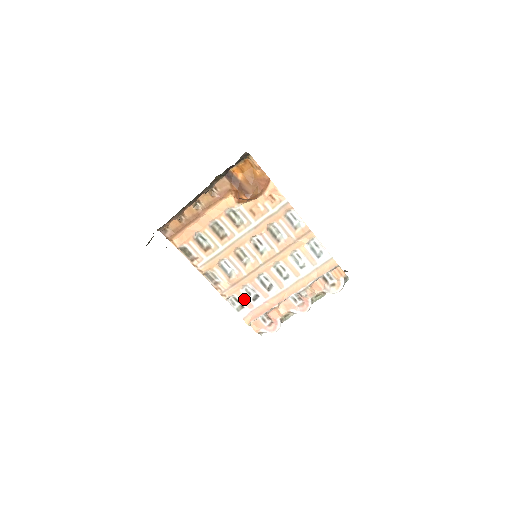
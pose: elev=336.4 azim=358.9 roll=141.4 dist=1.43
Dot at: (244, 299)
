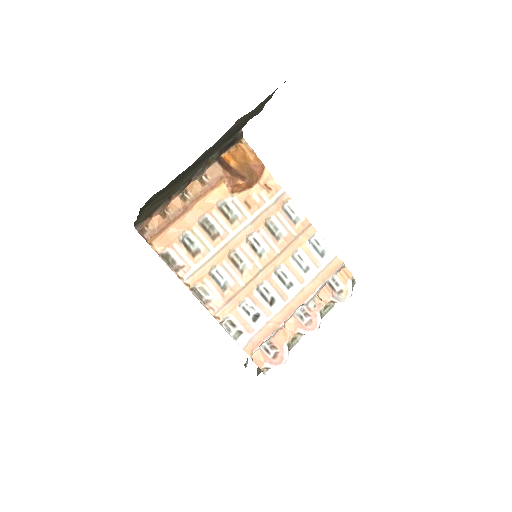
Dot at: (242, 321)
